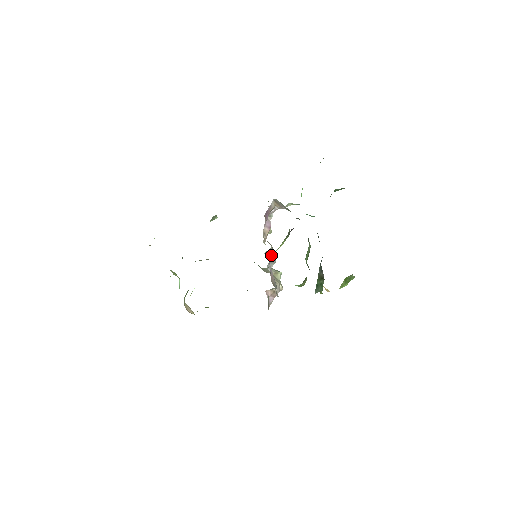
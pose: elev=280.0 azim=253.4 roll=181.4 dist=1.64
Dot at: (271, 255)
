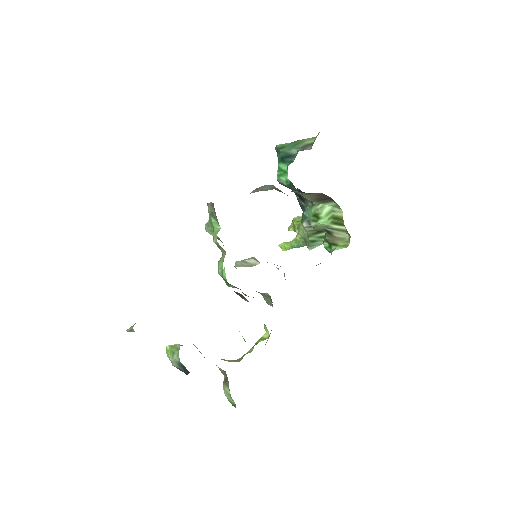
Dot at: occluded
